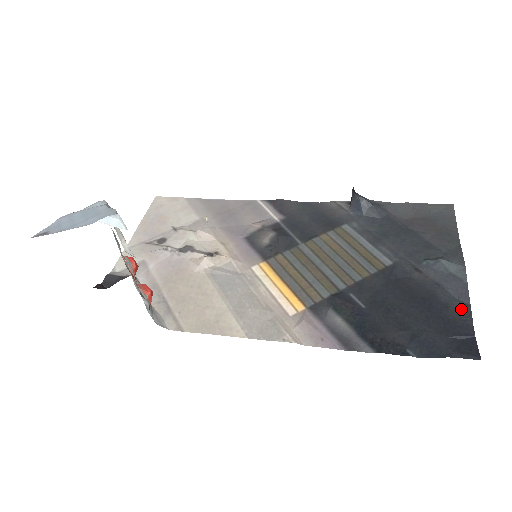
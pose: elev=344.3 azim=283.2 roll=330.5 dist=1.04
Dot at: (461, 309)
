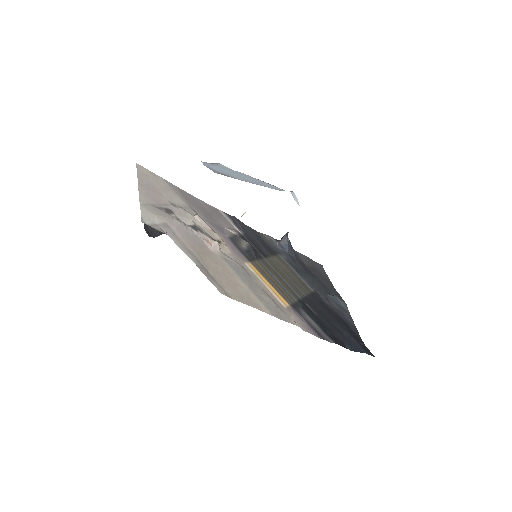
Dot at: (354, 328)
